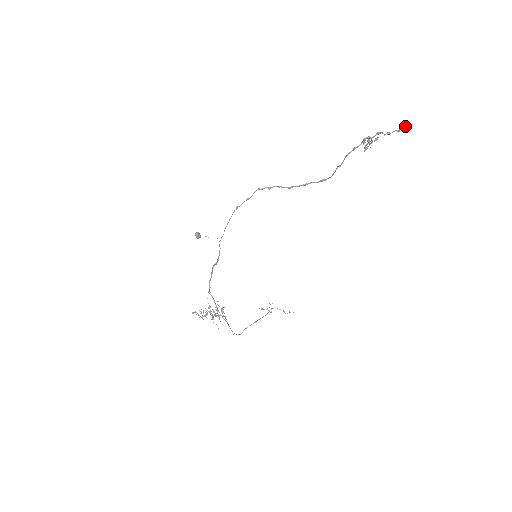
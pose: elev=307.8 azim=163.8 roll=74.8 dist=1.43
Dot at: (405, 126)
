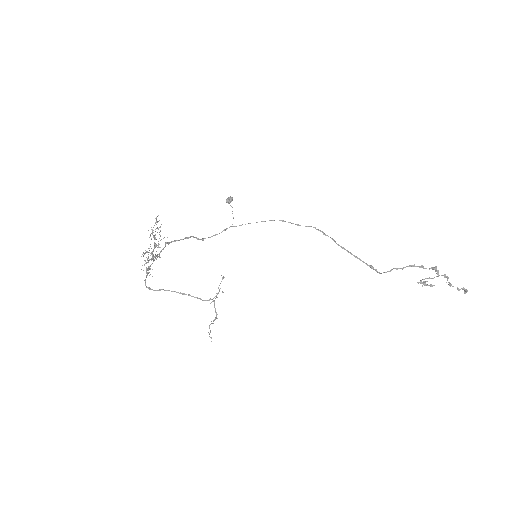
Dot at: occluded
